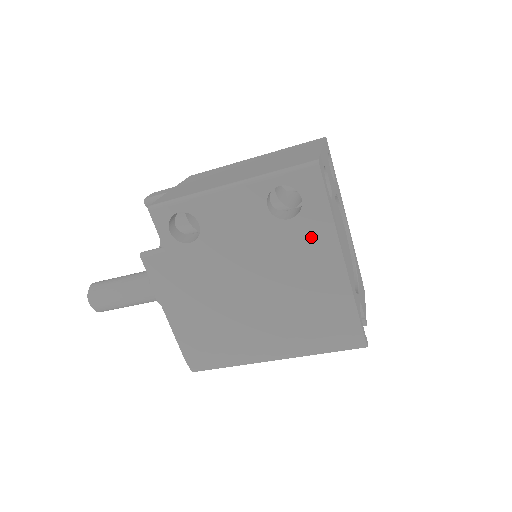
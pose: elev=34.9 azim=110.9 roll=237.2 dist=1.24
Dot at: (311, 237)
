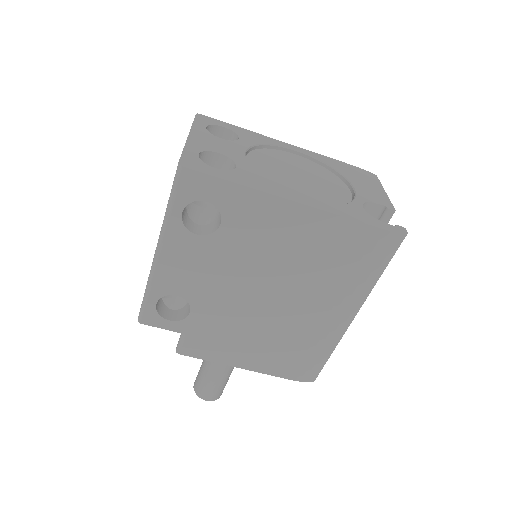
Dot at: (251, 216)
